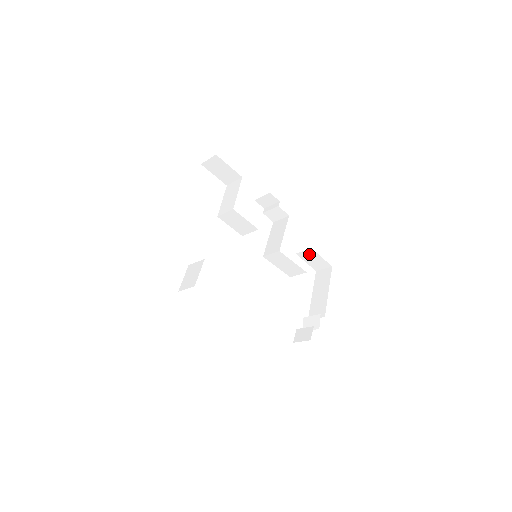
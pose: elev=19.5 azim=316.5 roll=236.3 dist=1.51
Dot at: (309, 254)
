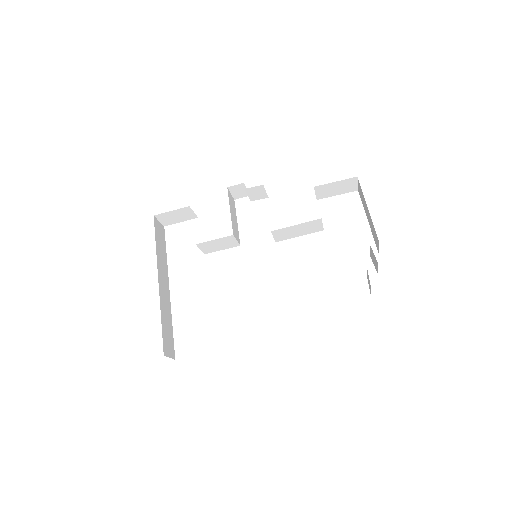
Dot at: (323, 190)
